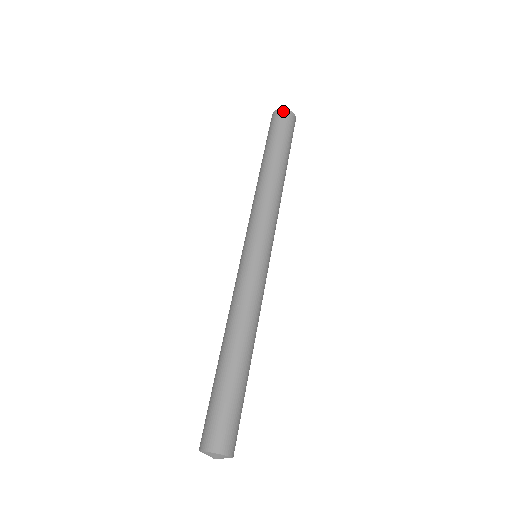
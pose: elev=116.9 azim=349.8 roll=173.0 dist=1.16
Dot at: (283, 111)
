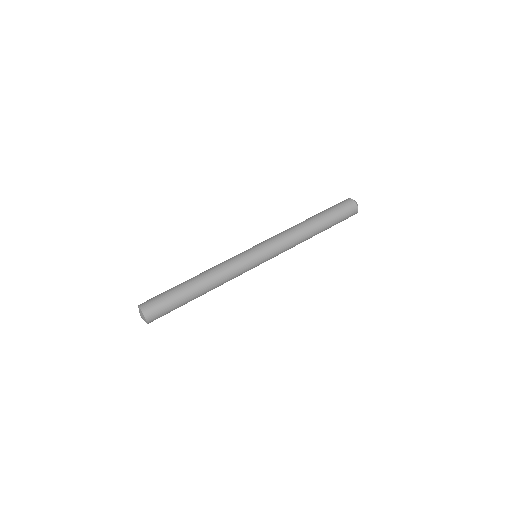
Dot at: (350, 200)
